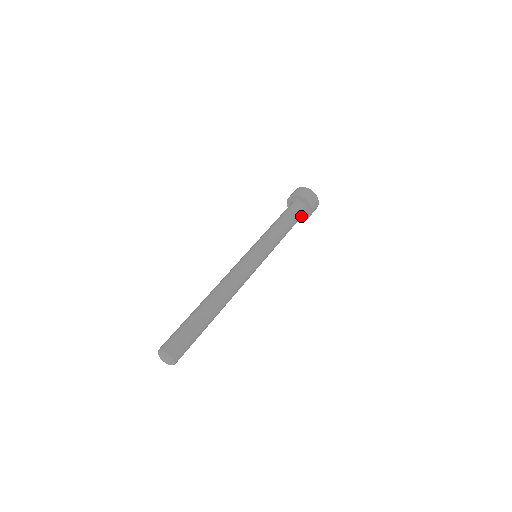
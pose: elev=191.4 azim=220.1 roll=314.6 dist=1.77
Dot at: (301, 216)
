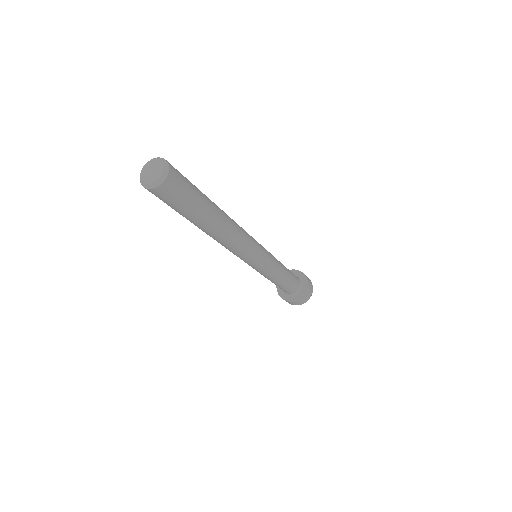
Dot at: (295, 288)
